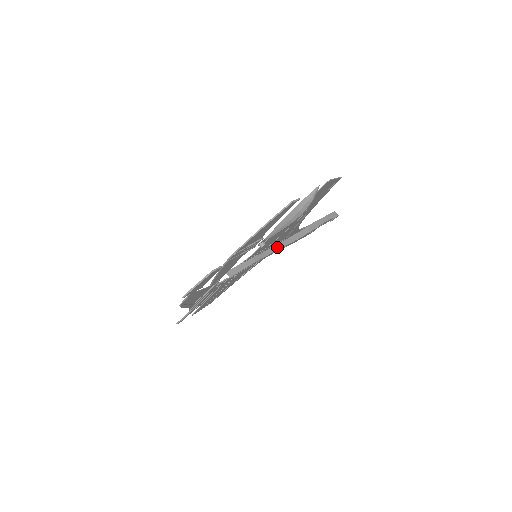
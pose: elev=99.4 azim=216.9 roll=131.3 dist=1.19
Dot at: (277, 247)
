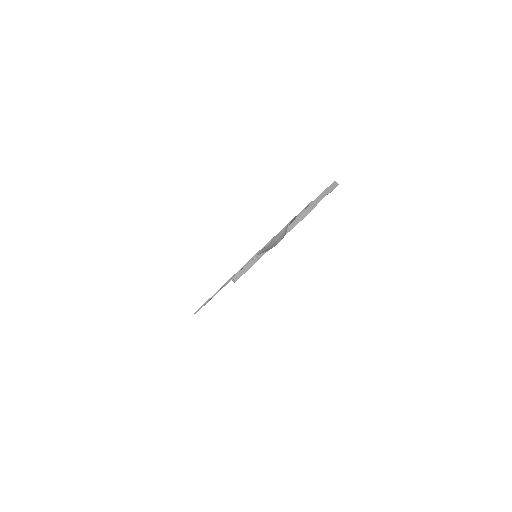
Dot at: occluded
